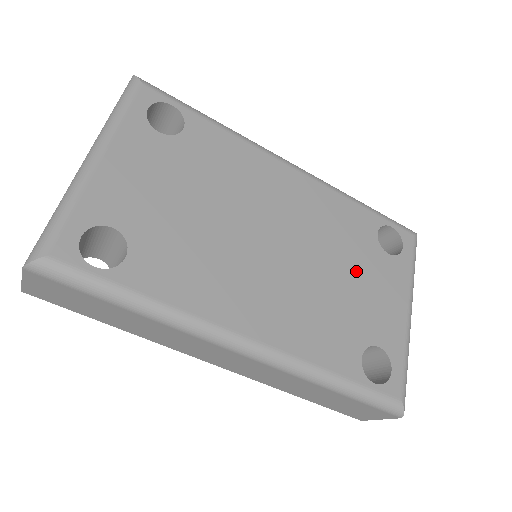
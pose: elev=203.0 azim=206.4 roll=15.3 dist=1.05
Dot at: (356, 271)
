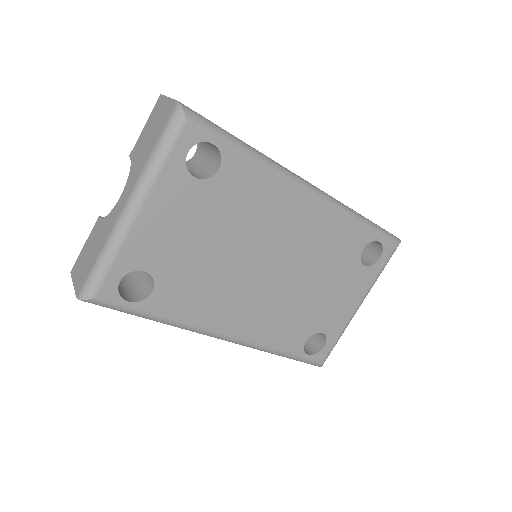
Dot at: (330, 282)
